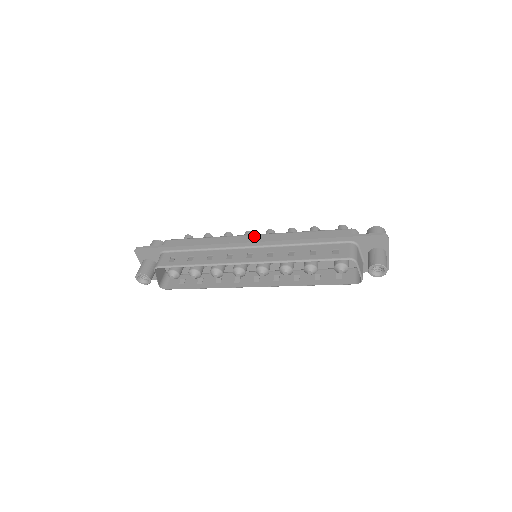
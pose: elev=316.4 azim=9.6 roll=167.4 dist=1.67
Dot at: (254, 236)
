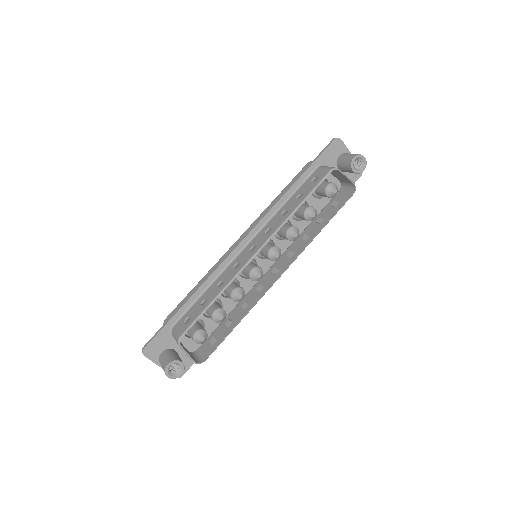
Dot at: (240, 239)
